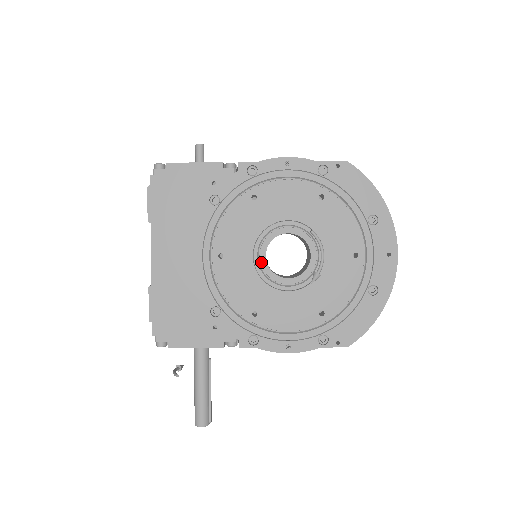
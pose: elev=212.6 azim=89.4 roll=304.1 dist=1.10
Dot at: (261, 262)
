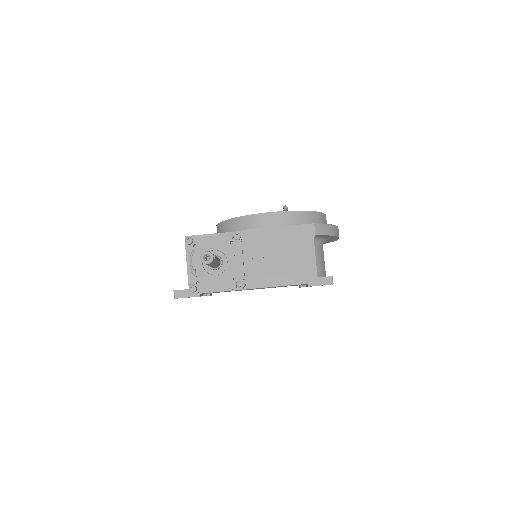
Dot at: occluded
